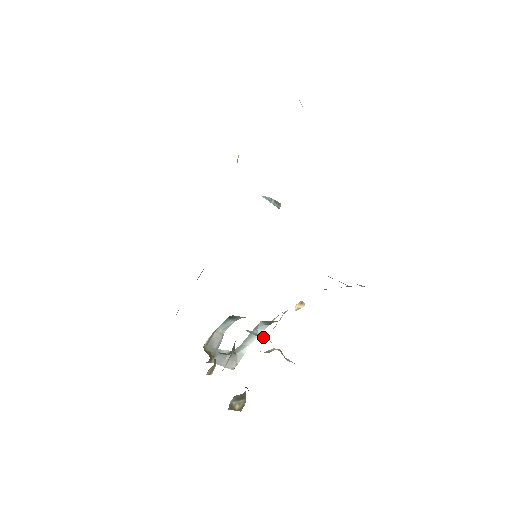
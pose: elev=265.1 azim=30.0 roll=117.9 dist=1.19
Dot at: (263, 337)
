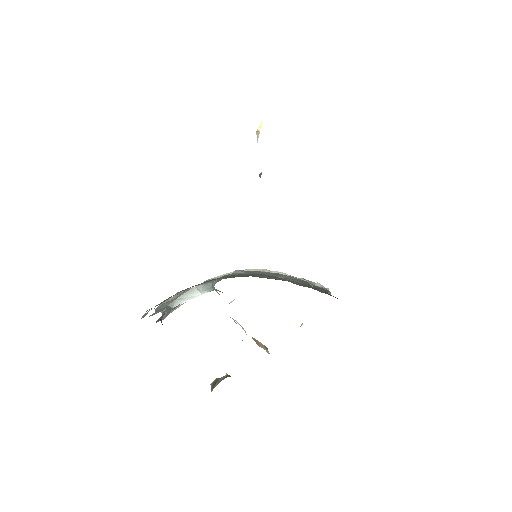
Dot at: occluded
